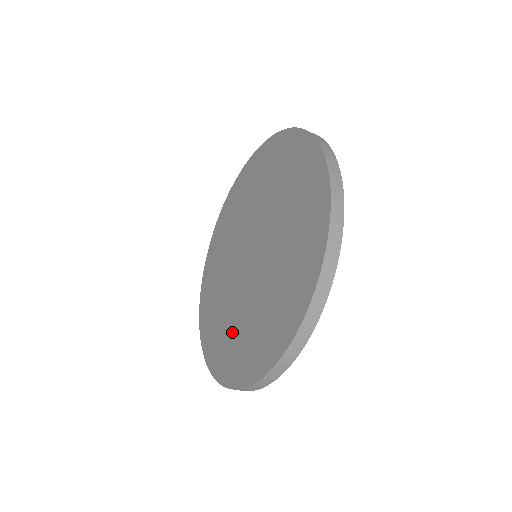
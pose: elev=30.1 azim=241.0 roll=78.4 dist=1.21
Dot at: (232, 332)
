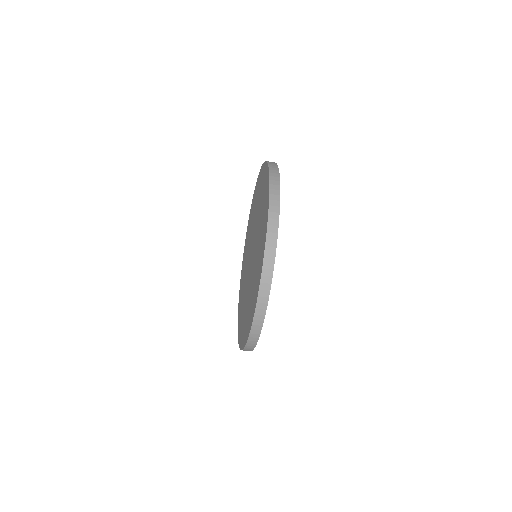
Dot at: (255, 275)
